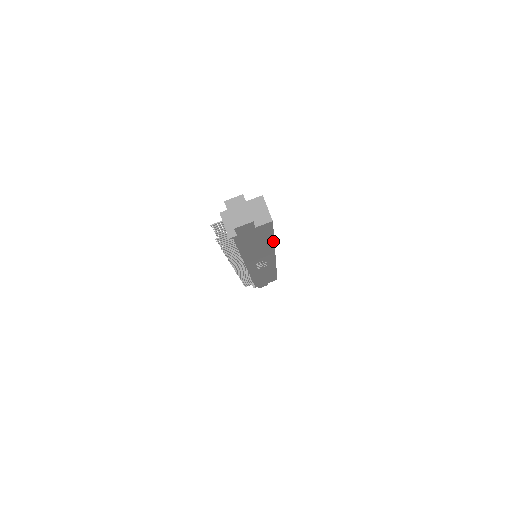
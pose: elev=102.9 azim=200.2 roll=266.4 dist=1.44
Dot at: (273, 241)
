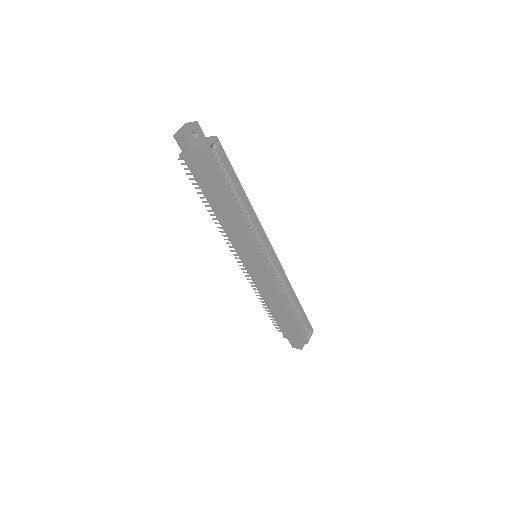
Dot at: (233, 204)
